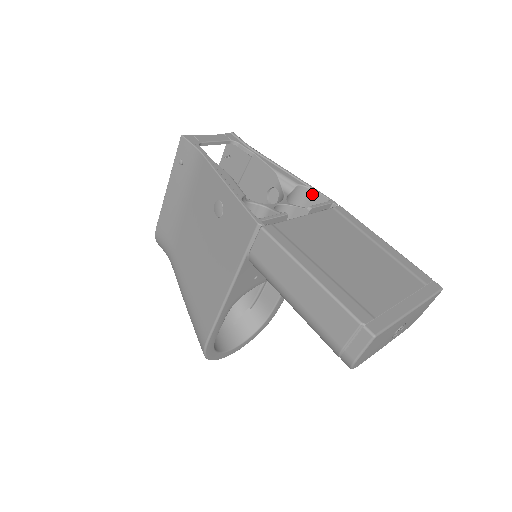
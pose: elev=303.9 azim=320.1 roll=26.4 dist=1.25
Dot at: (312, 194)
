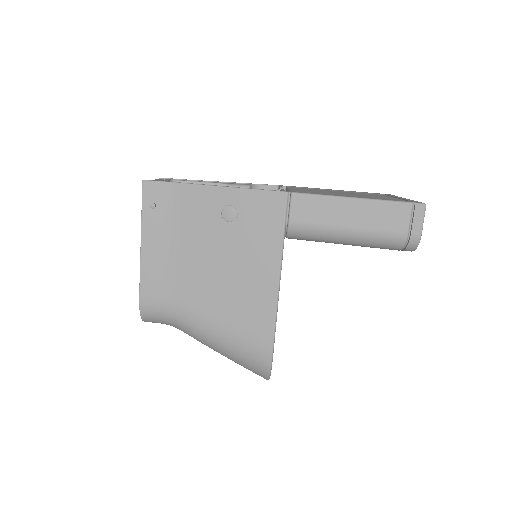
Dot at: occluded
